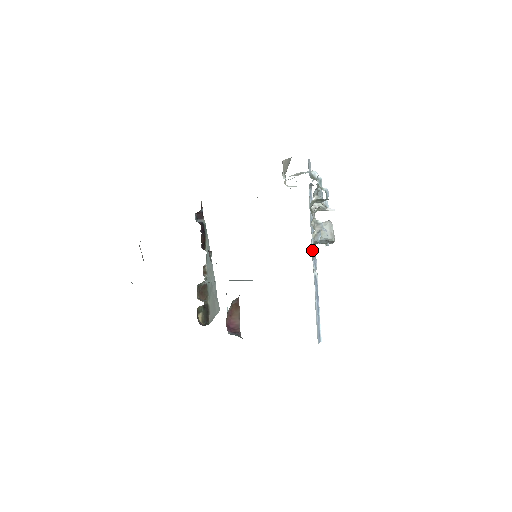
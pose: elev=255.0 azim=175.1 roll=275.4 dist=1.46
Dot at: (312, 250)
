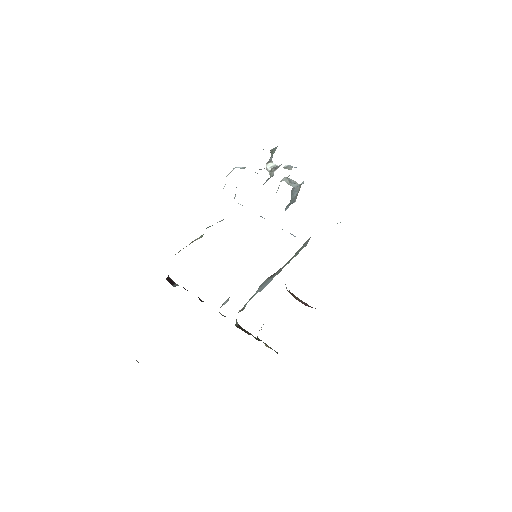
Dot at: occluded
